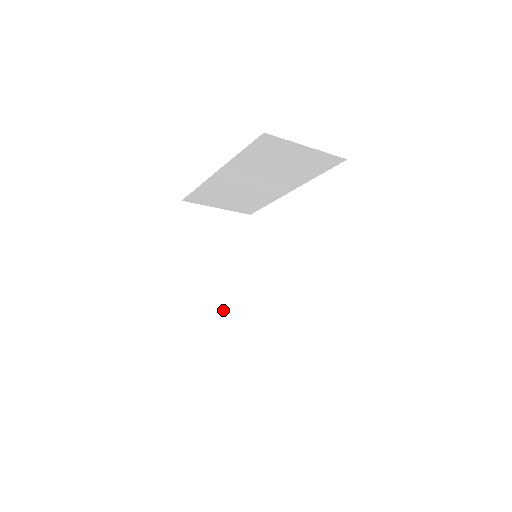
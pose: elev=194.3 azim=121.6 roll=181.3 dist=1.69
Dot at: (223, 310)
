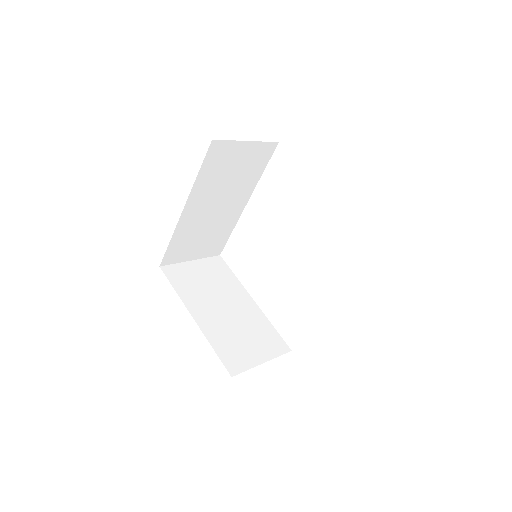
Dot at: (251, 335)
